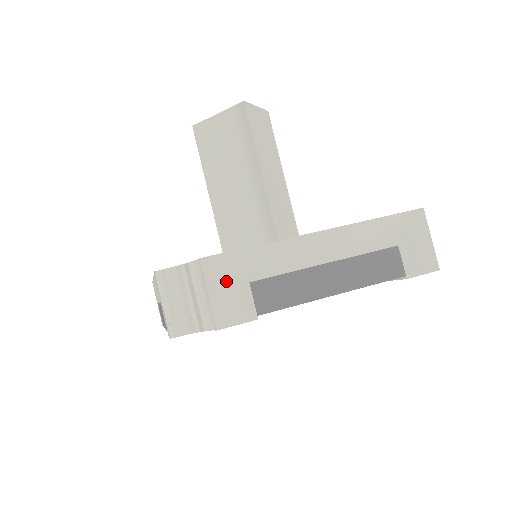
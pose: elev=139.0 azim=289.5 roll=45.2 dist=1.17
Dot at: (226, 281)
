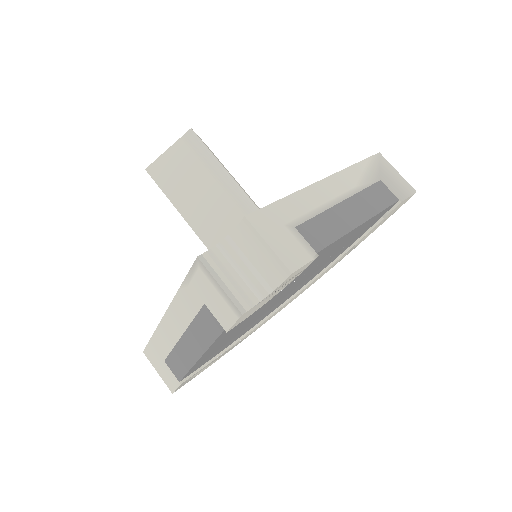
Dot at: (276, 230)
